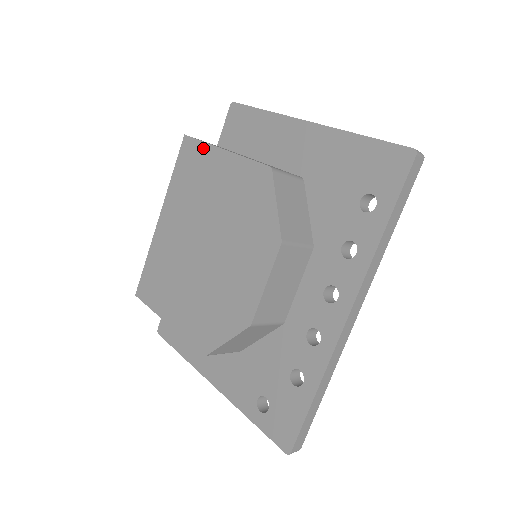
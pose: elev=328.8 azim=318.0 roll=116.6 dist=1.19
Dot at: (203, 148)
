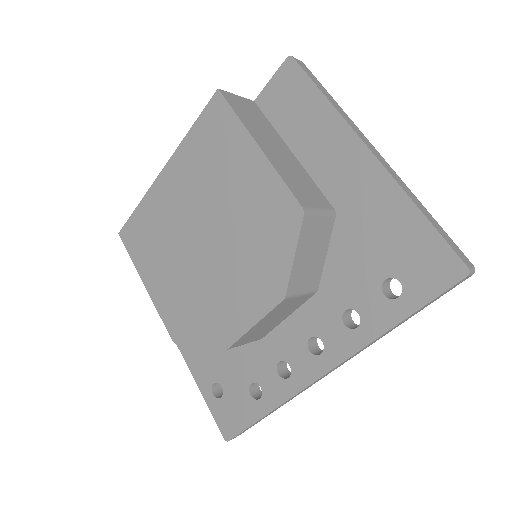
Dot at: (235, 125)
